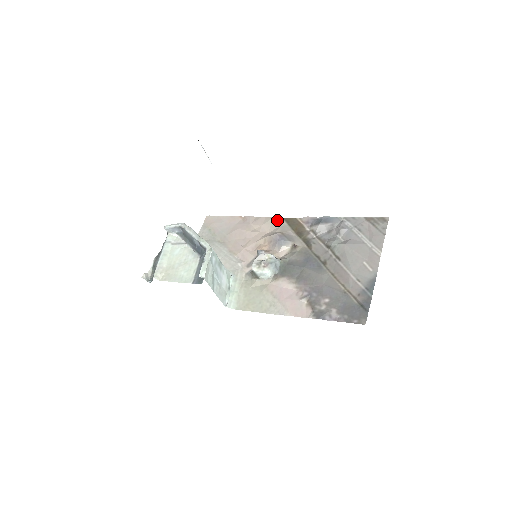
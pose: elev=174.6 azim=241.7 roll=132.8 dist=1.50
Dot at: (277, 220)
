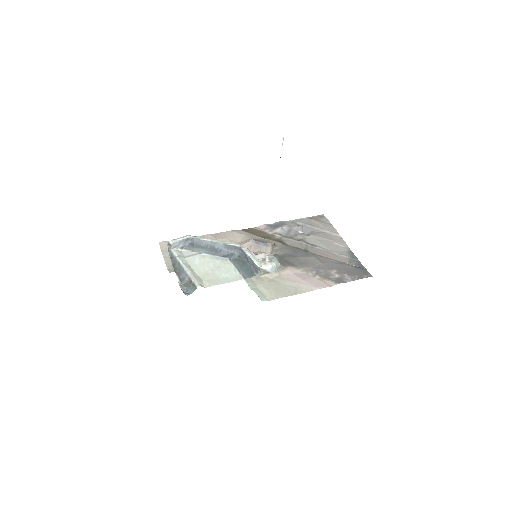
Dot at: (238, 232)
